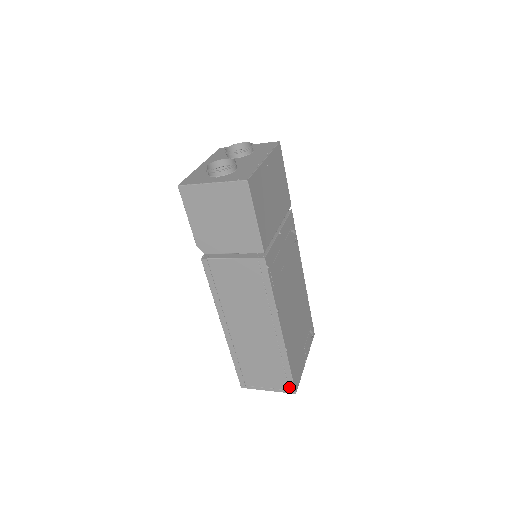
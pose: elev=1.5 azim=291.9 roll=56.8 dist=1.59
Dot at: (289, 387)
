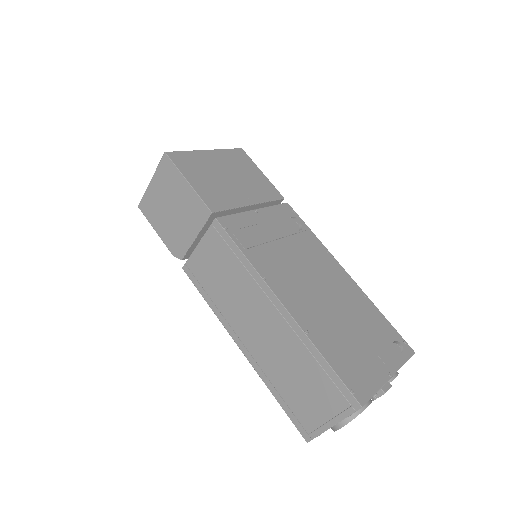
Dot at: (347, 399)
